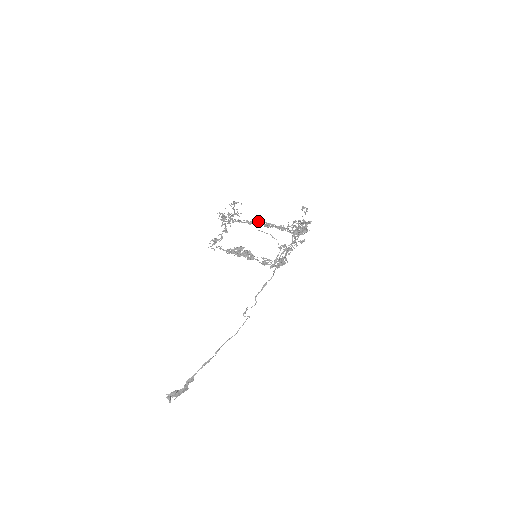
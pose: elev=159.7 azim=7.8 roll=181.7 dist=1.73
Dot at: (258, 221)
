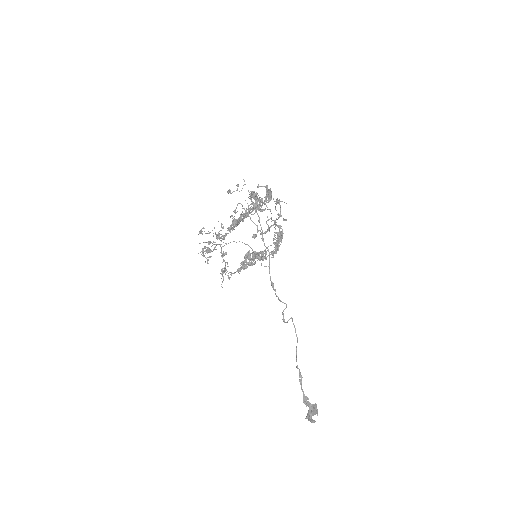
Dot at: occluded
